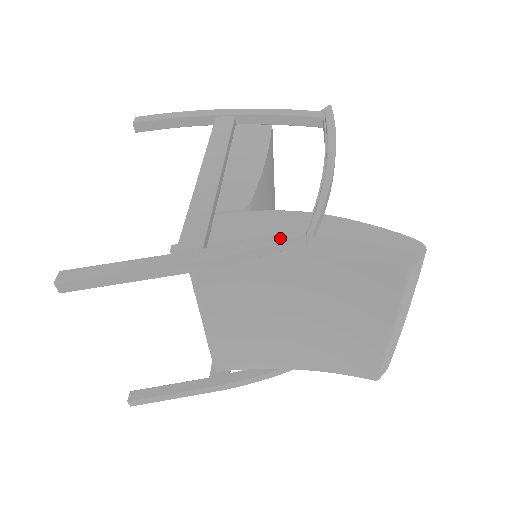
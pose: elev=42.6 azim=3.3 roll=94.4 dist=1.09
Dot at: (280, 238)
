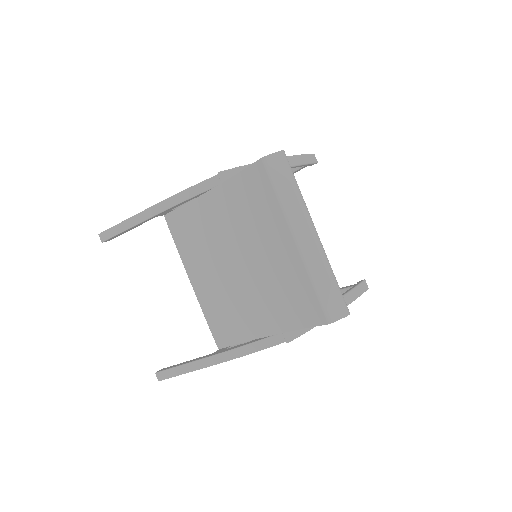
Dot at: (203, 181)
